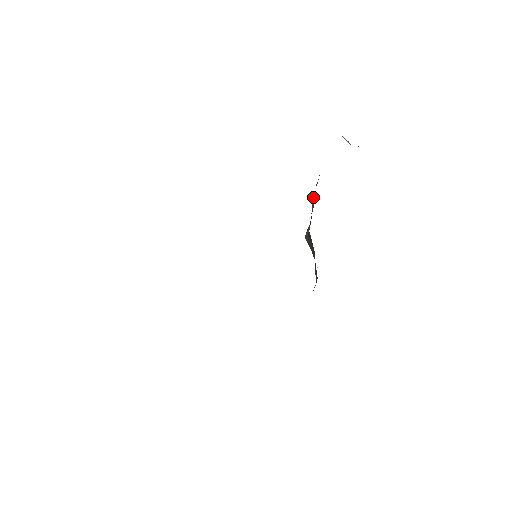
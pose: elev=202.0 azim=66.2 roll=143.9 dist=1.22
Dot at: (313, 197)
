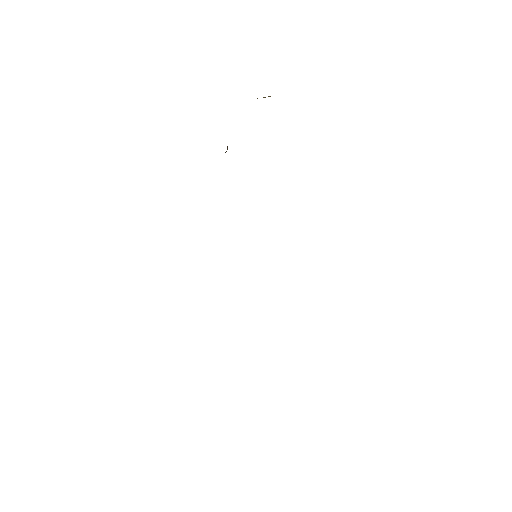
Dot at: occluded
